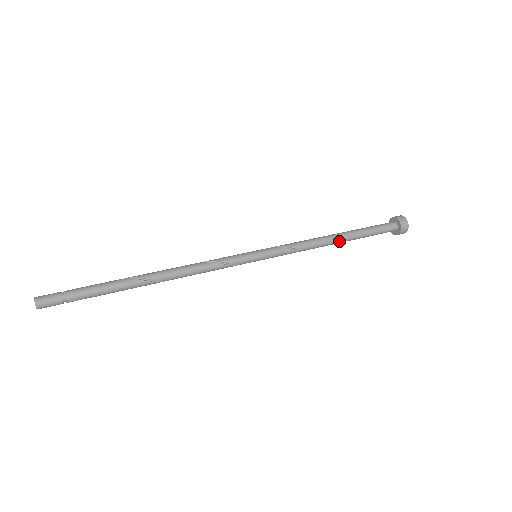
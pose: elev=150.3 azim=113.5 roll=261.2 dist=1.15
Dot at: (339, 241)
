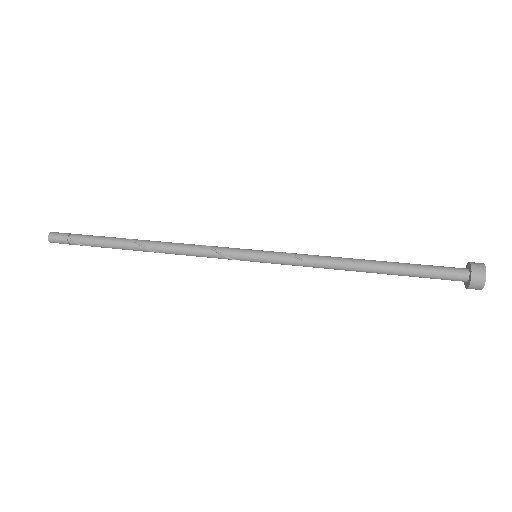
Dot at: (368, 268)
